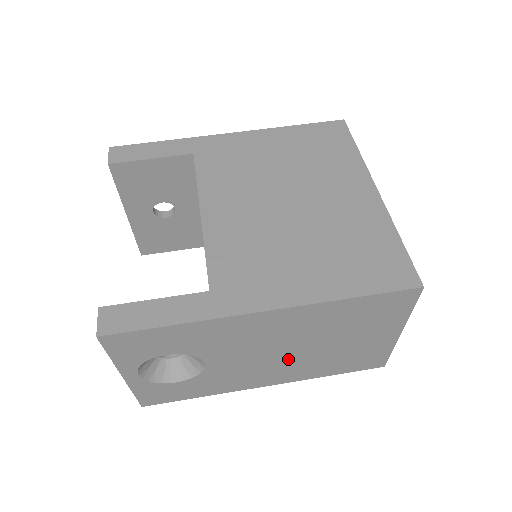
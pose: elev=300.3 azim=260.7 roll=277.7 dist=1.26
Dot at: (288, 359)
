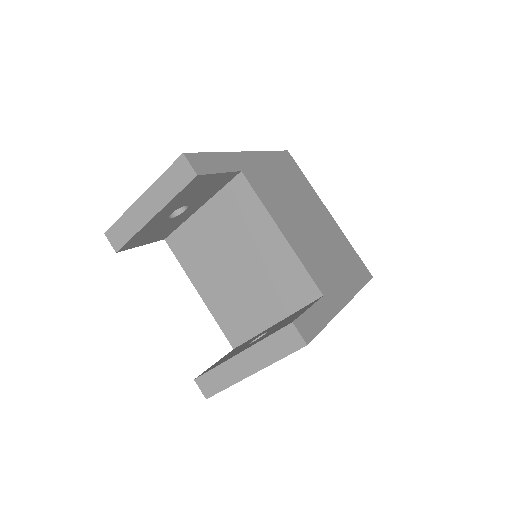
Dot at: occluded
